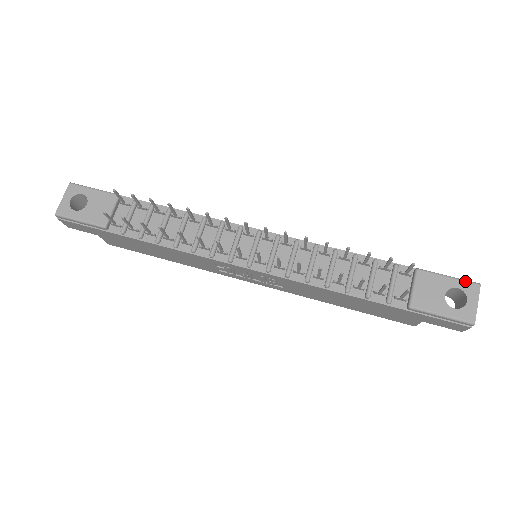
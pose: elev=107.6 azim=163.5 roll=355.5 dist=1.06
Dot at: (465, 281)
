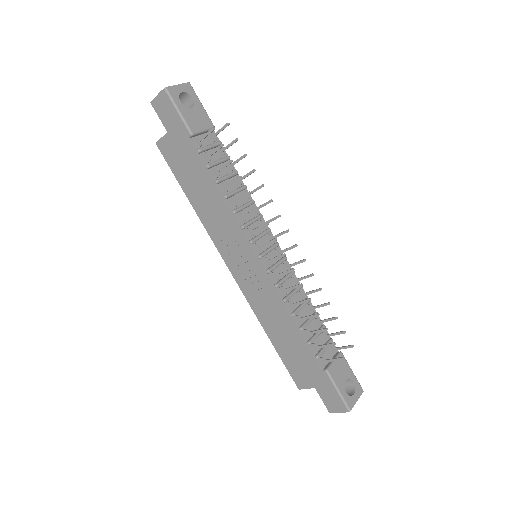
Dot at: (358, 382)
